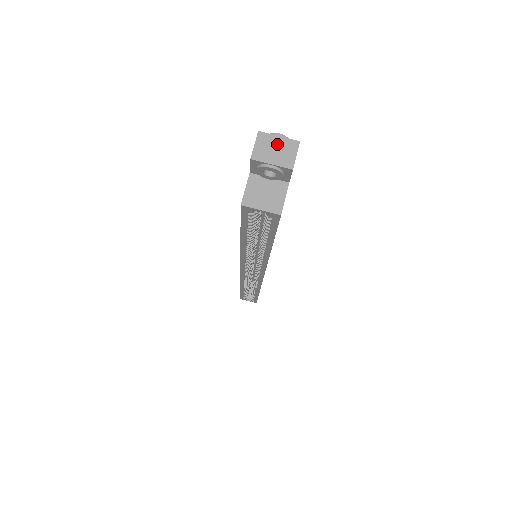
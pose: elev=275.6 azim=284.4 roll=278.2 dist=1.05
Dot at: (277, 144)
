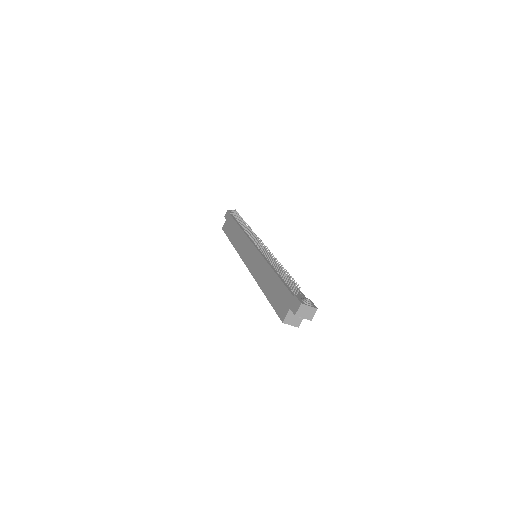
Dot at: (308, 309)
